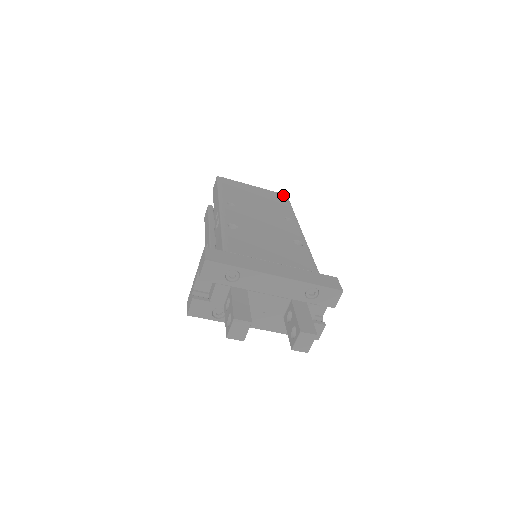
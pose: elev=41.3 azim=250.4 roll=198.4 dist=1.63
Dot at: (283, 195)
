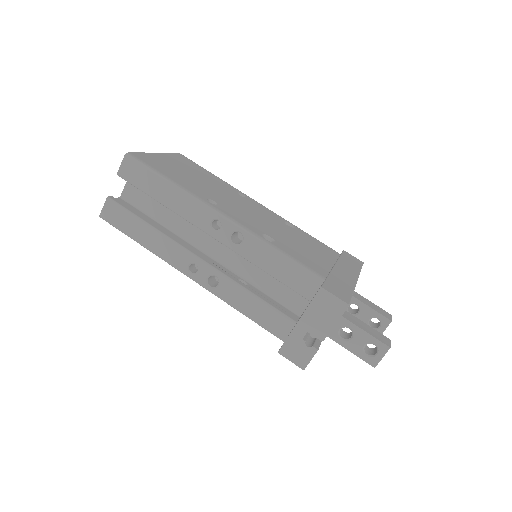
Dot at: (182, 155)
